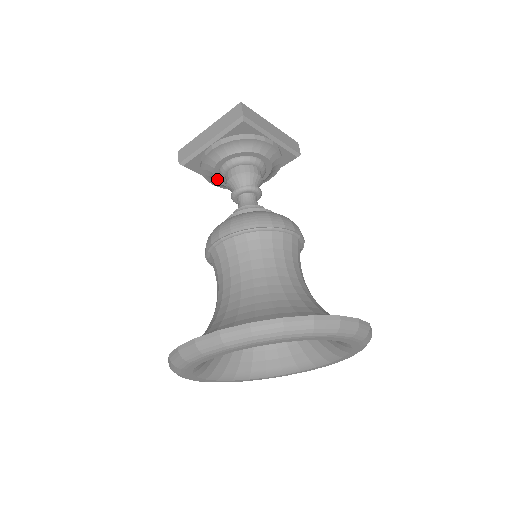
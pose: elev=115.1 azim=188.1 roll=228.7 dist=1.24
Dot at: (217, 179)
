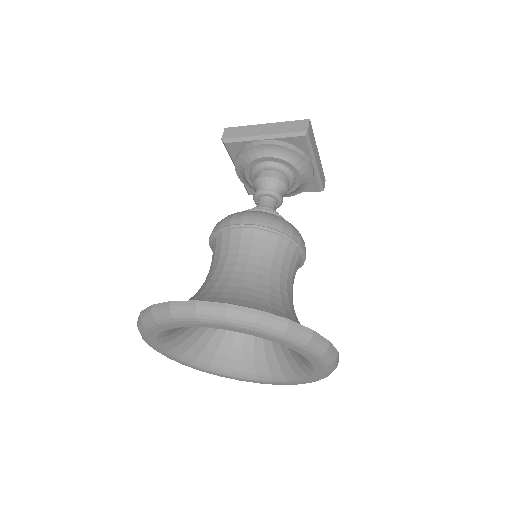
Dot at: (246, 171)
